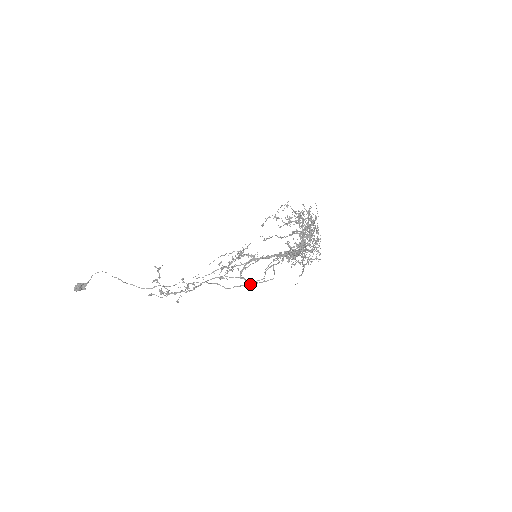
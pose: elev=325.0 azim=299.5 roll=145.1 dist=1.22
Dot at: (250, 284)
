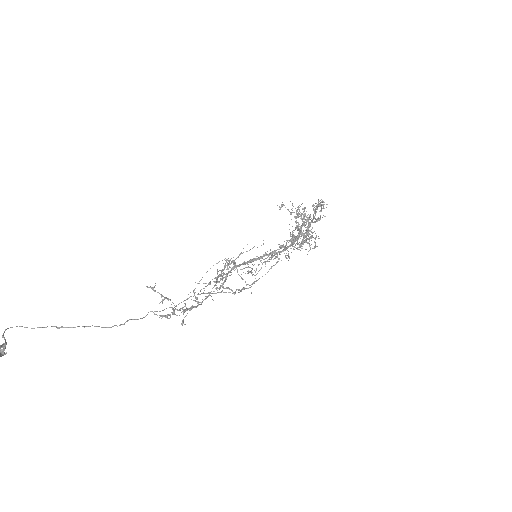
Dot at: (251, 286)
